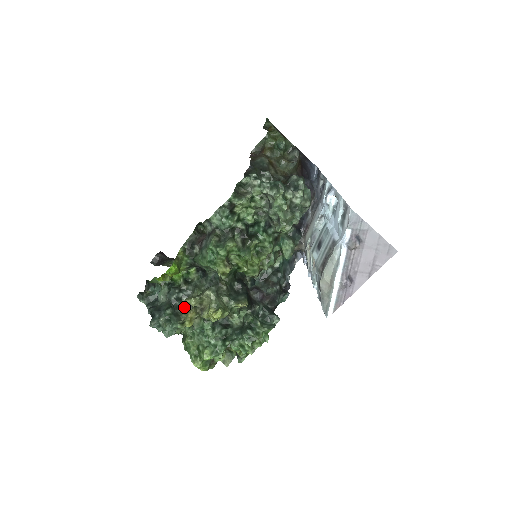
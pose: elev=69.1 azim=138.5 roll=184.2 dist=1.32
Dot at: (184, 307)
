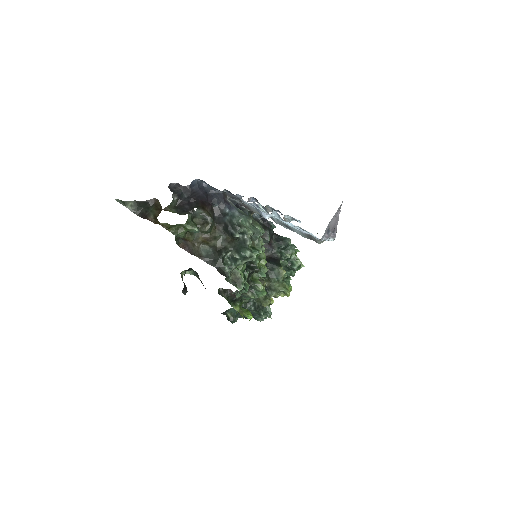
Dot at: (259, 301)
